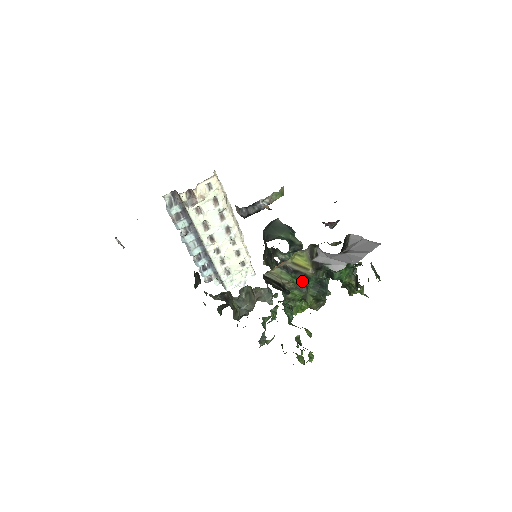
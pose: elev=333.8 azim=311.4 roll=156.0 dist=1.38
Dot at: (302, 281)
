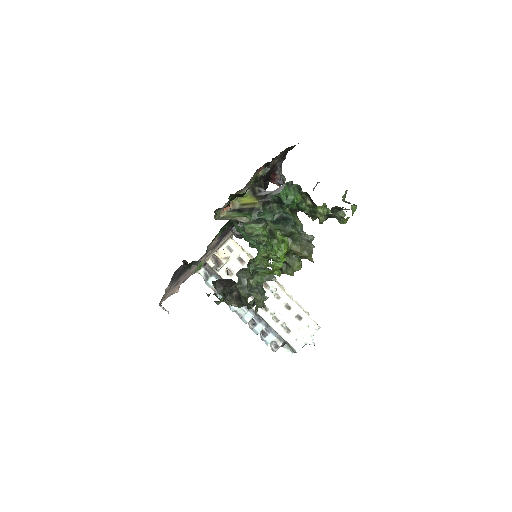
Dot at: (256, 215)
